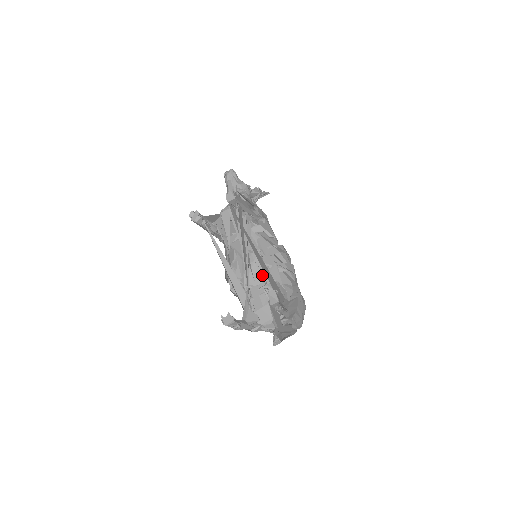
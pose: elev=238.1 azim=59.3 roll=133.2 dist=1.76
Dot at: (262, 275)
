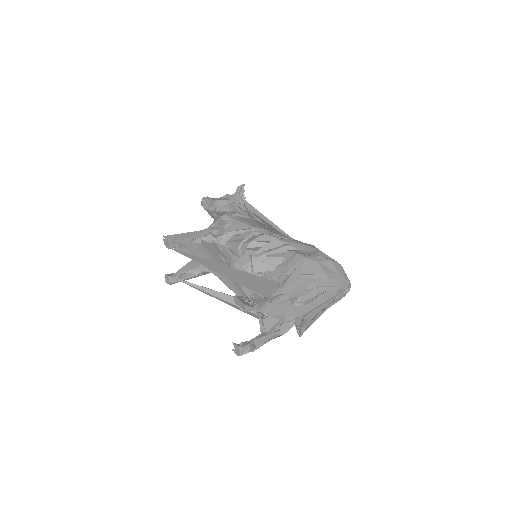
Dot at: occluded
